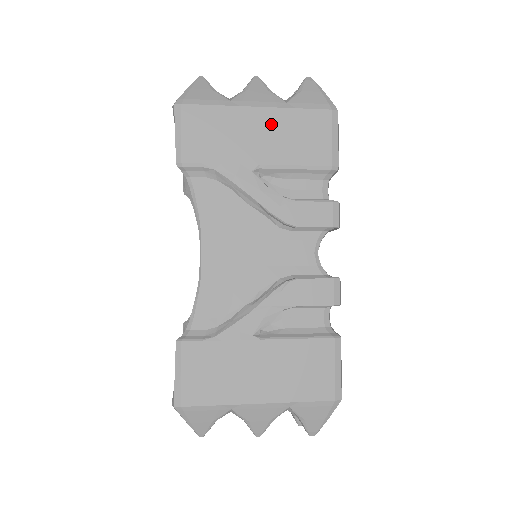
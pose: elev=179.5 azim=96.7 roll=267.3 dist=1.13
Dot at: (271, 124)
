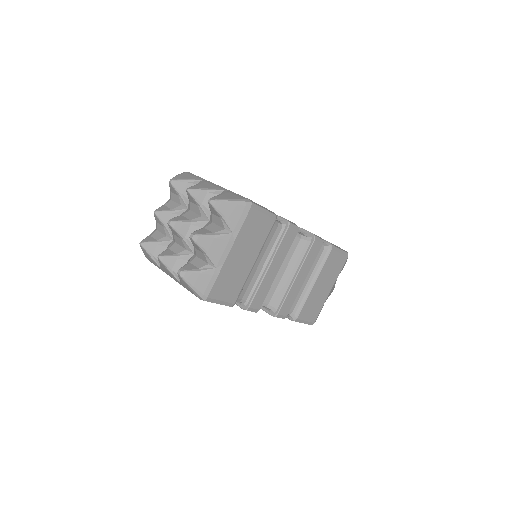
Dot at: occluded
